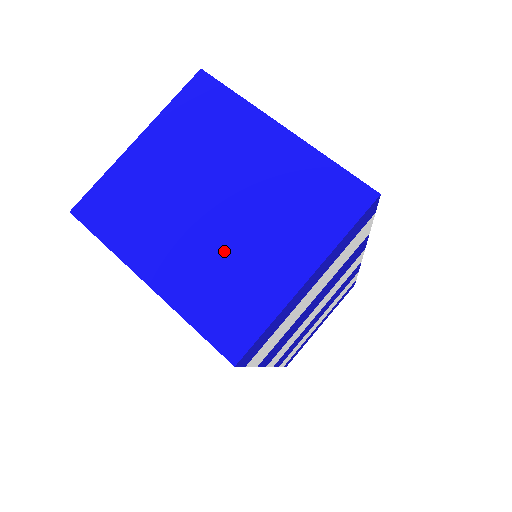
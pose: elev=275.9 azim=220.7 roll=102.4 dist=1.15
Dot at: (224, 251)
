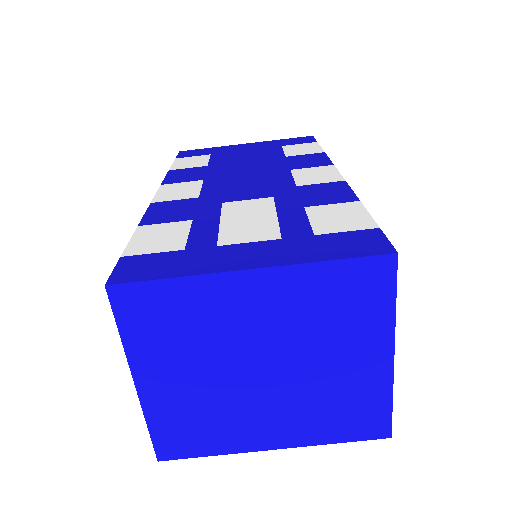
Dot at: (308, 391)
